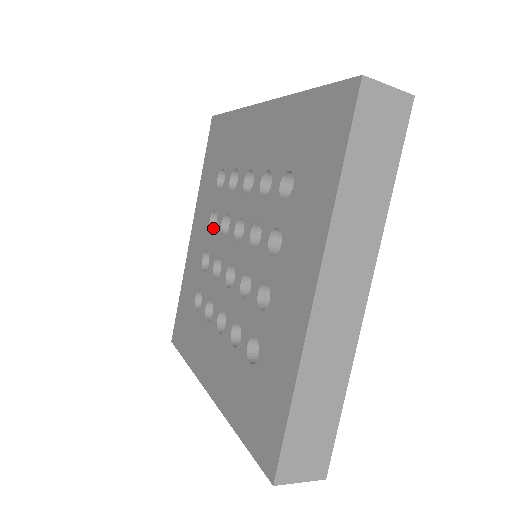
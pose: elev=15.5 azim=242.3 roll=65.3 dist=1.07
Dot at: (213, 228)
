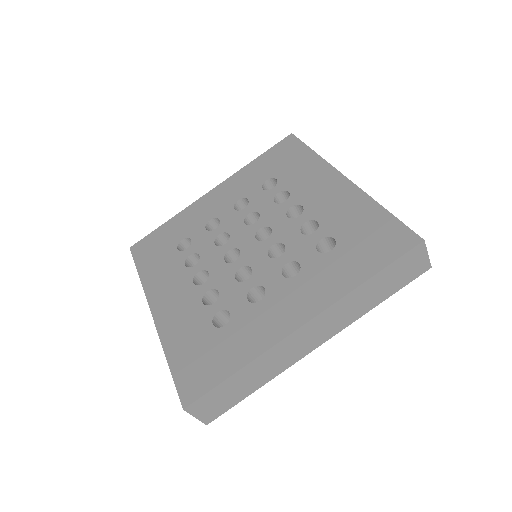
Dot at: (235, 208)
